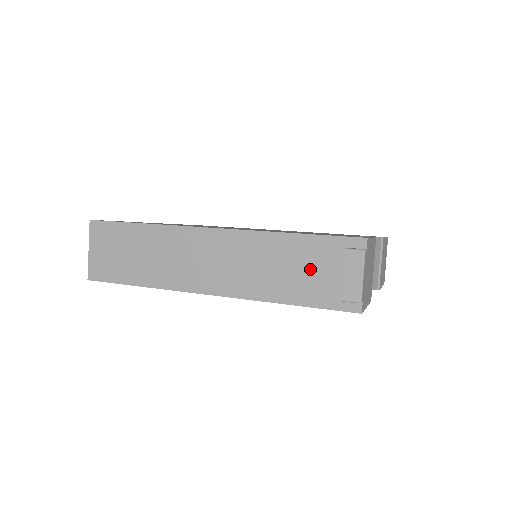
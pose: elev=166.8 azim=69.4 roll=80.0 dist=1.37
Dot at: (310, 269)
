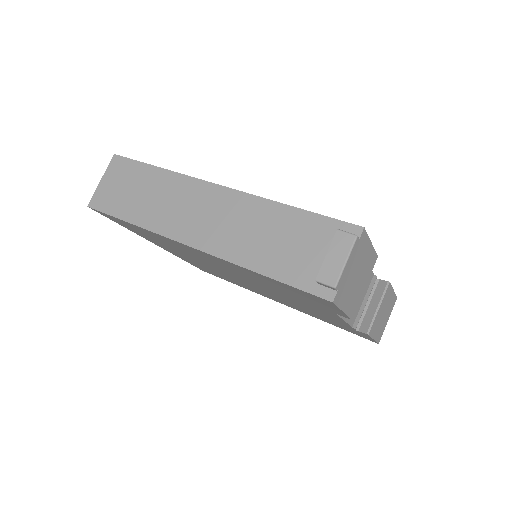
Dot at: (296, 244)
